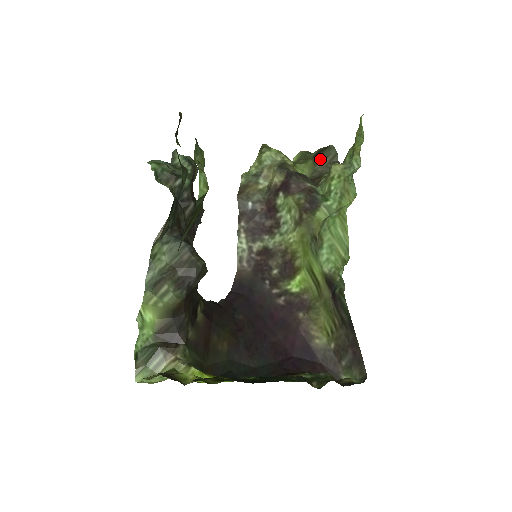
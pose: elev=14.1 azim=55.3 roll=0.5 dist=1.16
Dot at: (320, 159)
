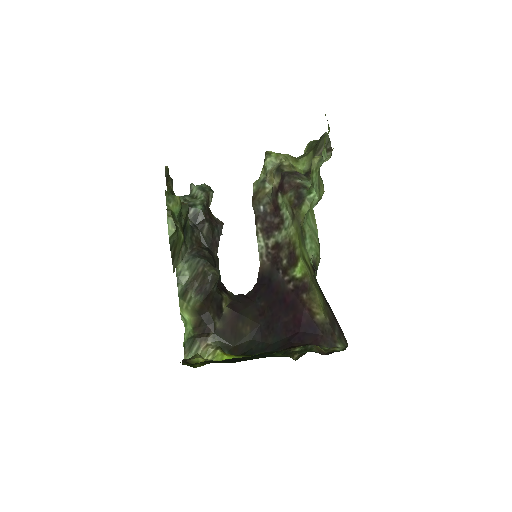
Dot at: (317, 149)
